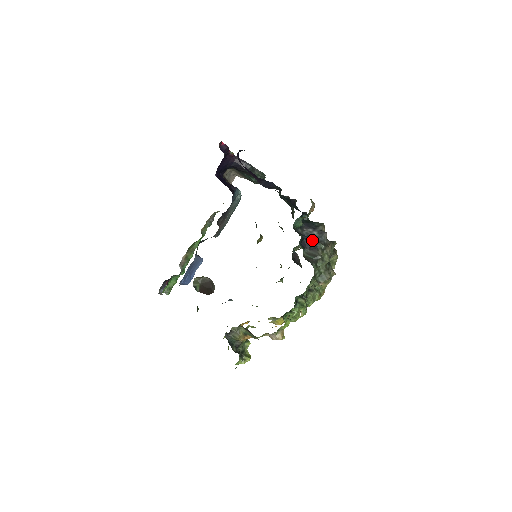
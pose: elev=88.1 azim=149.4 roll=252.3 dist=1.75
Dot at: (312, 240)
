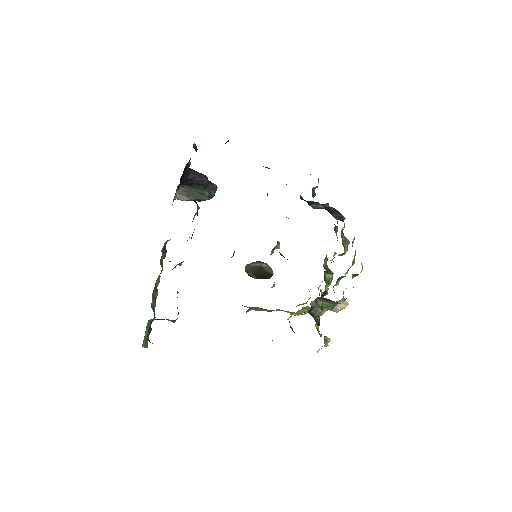
Dot at: (328, 207)
